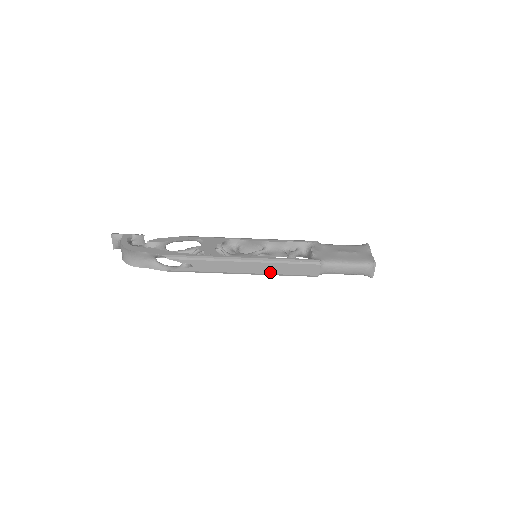
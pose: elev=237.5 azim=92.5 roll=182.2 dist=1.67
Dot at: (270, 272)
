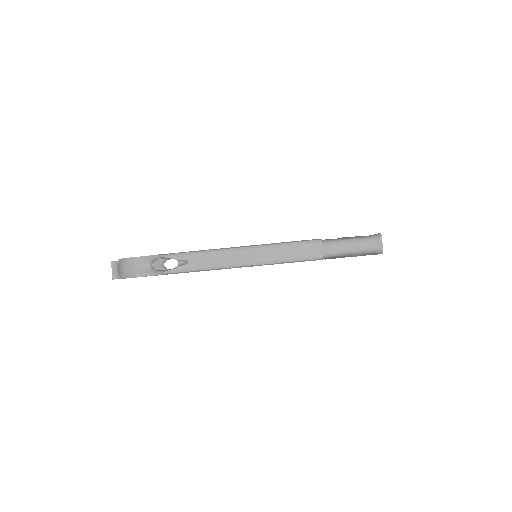
Dot at: (270, 259)
